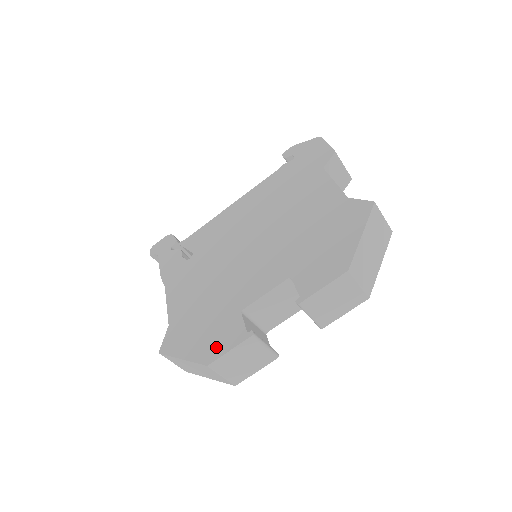
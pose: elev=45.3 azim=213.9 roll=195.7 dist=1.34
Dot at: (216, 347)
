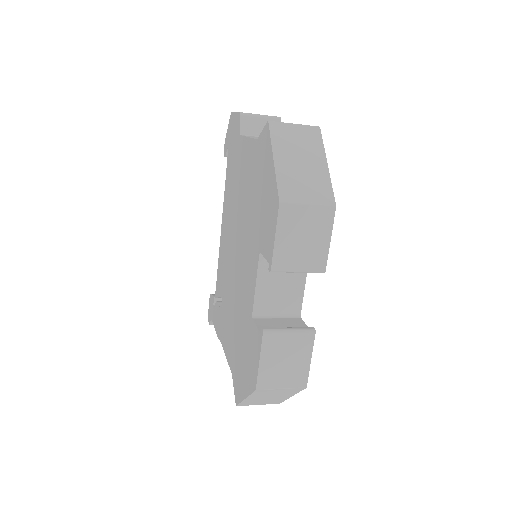
Dot at: (253, 367)
